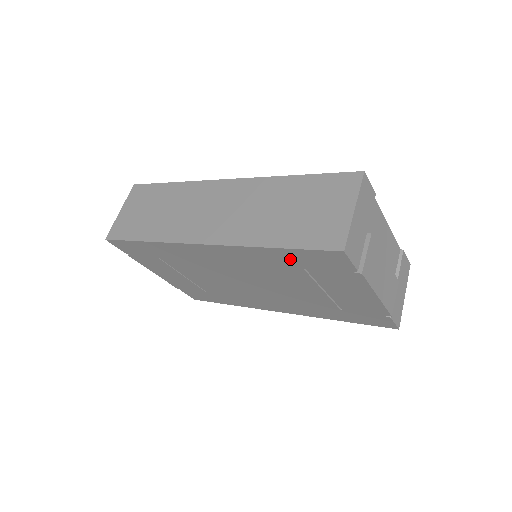
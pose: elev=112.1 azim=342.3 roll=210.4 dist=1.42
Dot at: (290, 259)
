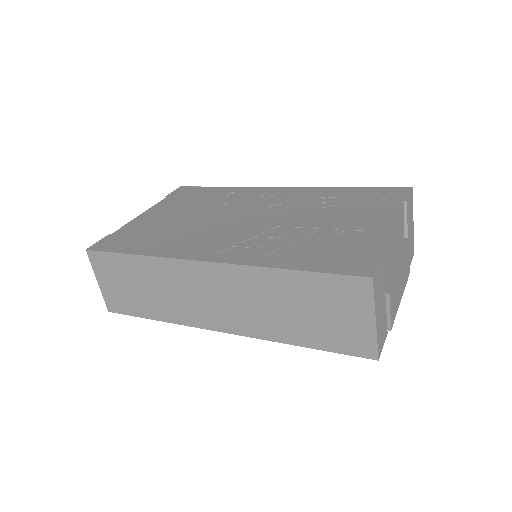
Dot at: occluded
